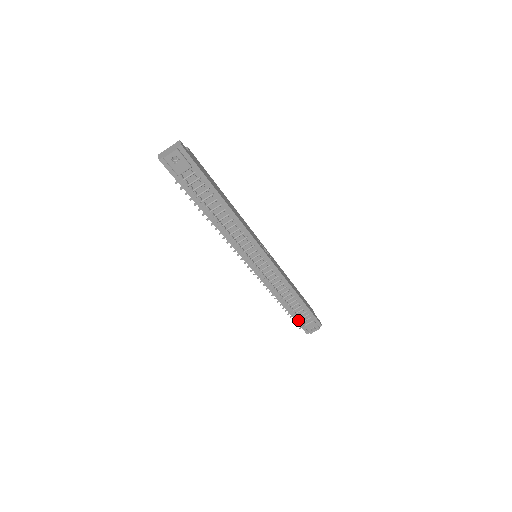
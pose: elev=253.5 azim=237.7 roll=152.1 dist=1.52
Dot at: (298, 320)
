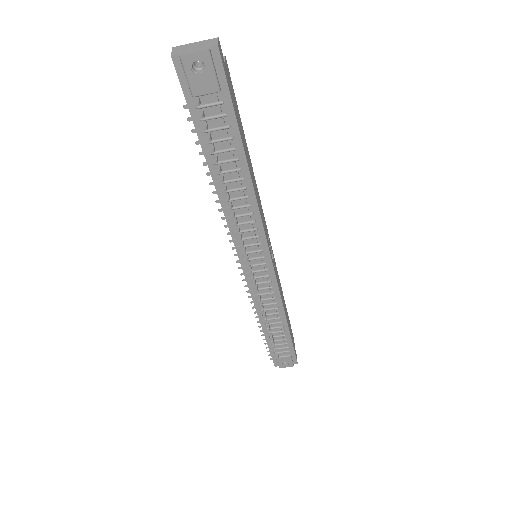
Dot at: (273, 350)
